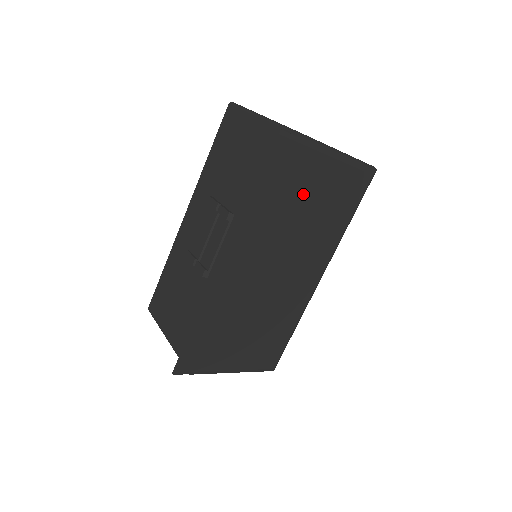
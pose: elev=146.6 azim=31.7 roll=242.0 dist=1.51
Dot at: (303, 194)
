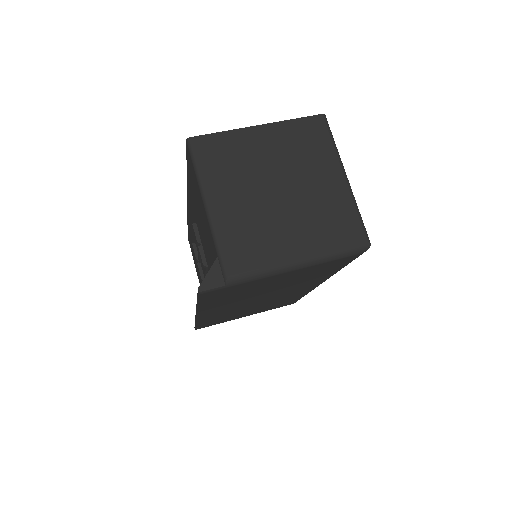
Dot at: (261, 287)
